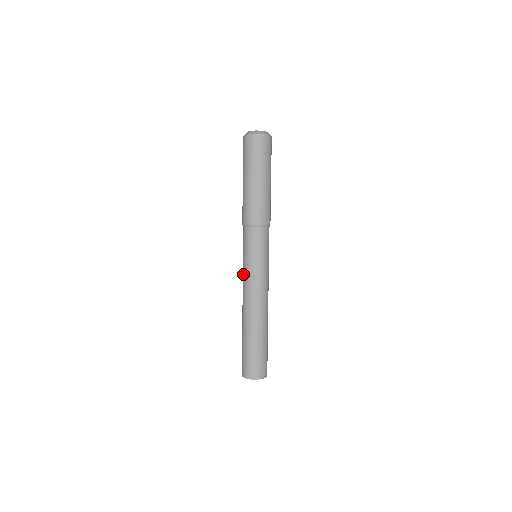
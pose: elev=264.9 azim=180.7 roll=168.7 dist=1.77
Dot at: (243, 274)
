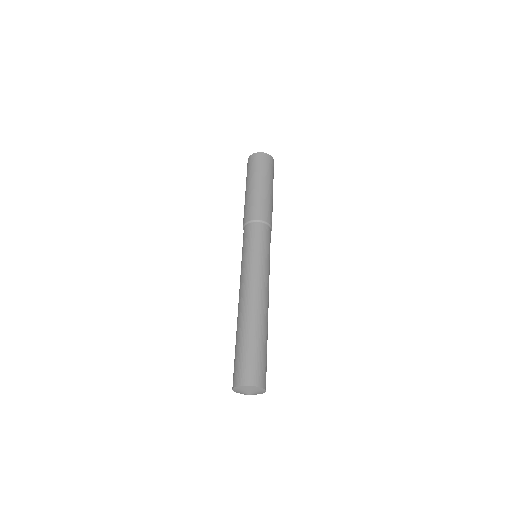
Dot at: occluded
